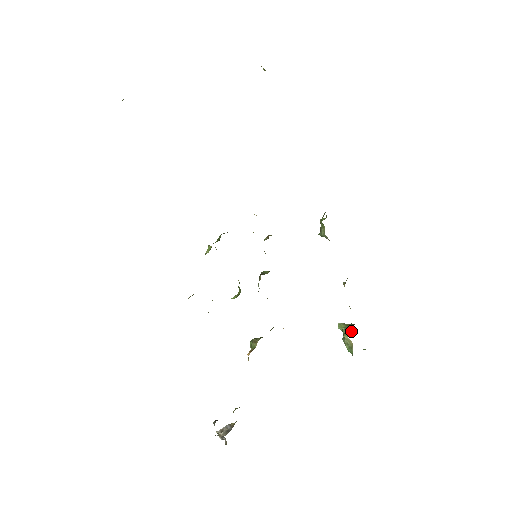
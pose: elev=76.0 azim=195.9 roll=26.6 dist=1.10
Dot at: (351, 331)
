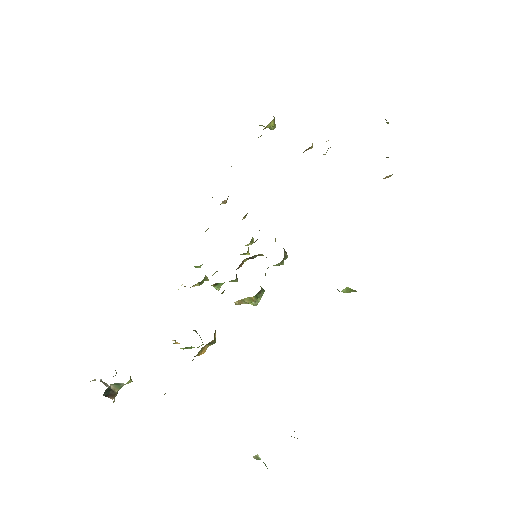
Dot at: occluded
